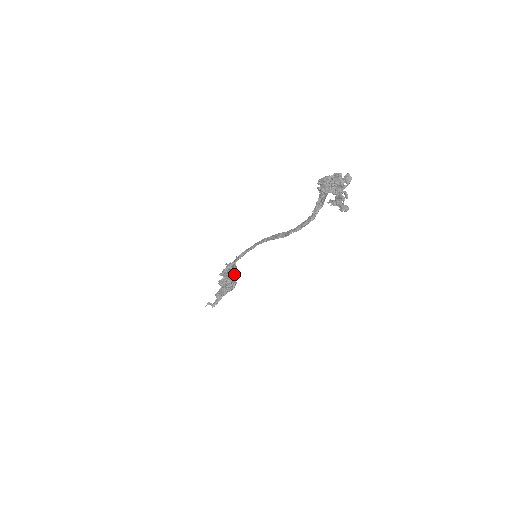
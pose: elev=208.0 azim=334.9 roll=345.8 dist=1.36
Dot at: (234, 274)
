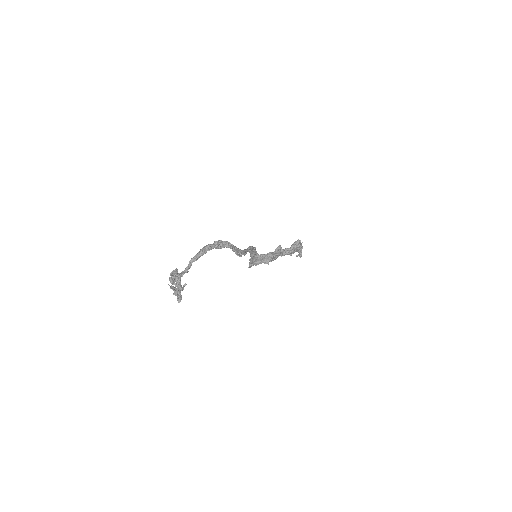
Dot at: (267, 258)
